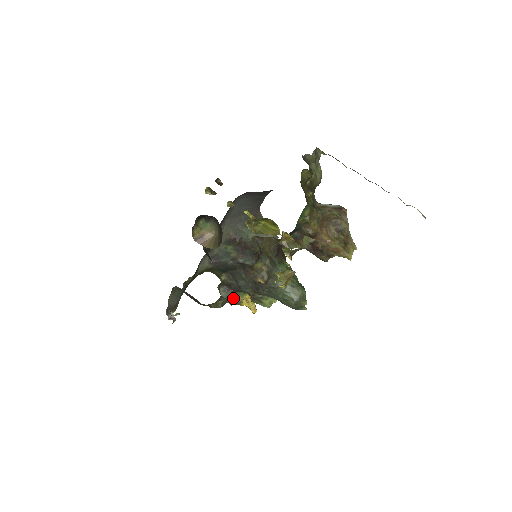
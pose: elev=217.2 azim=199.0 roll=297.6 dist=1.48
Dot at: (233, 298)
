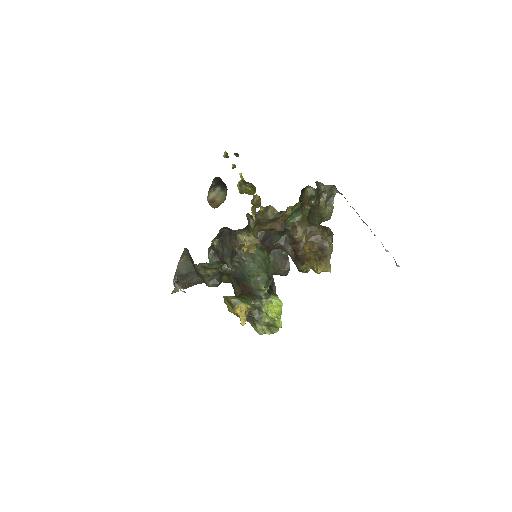
Dot at: (231, 300)
